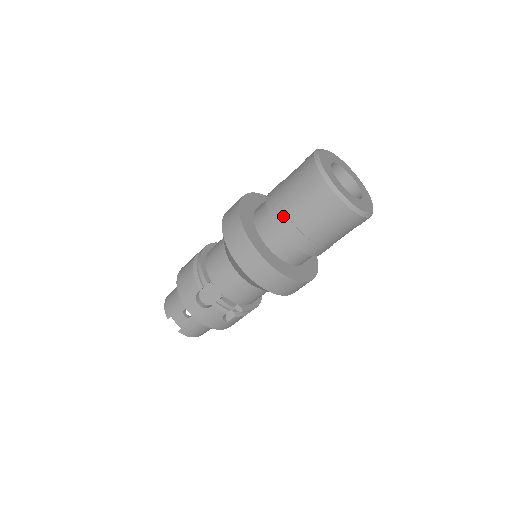
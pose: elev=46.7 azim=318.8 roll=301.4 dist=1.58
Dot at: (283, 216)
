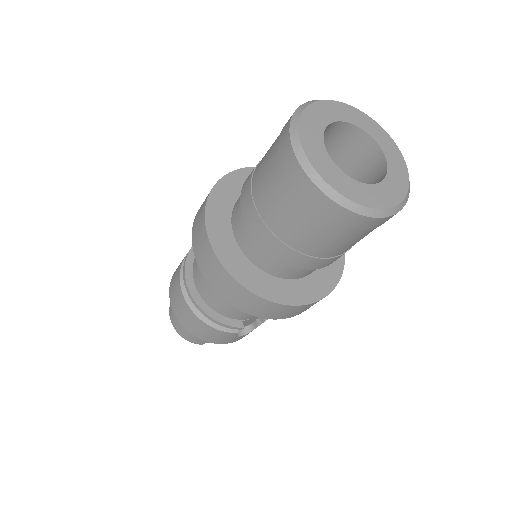
Dot at: (315, 261)
